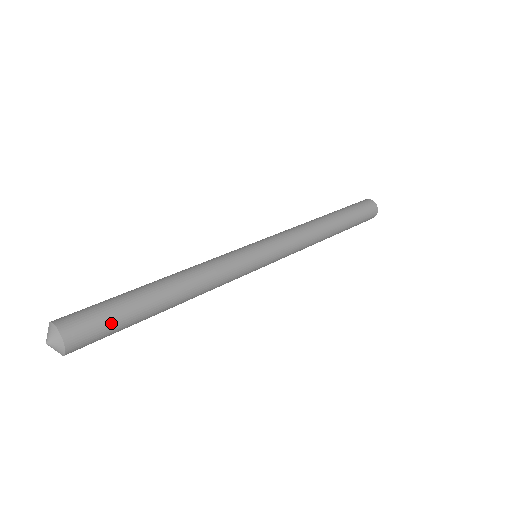
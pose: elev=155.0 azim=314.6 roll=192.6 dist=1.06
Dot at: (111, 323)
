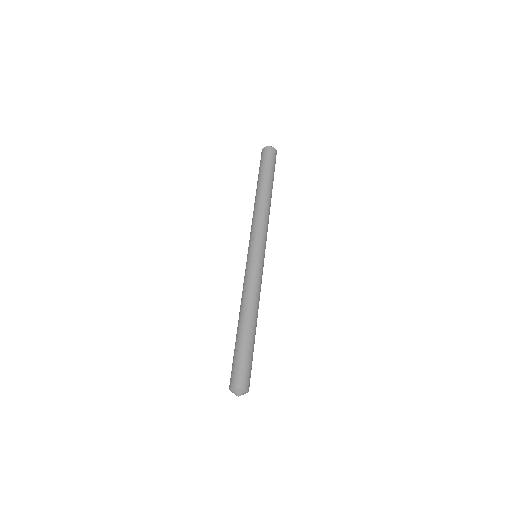
Dot at: occluded
